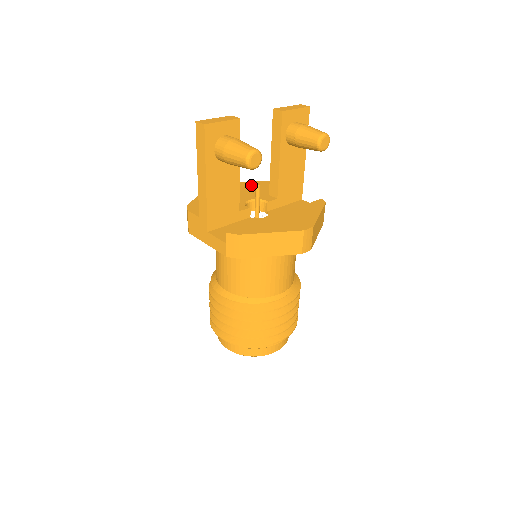
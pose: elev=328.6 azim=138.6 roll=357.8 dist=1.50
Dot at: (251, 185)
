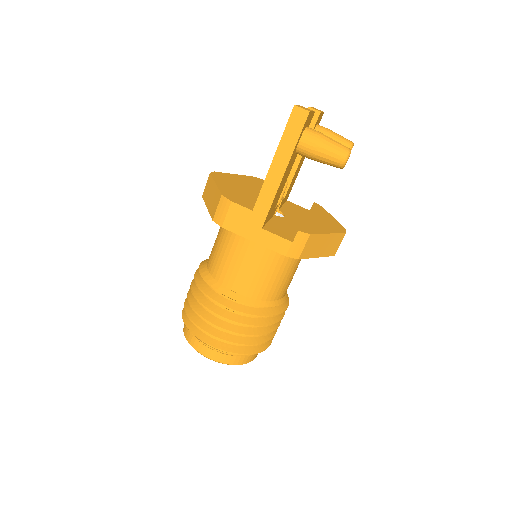
Dot at: (245, 179)
